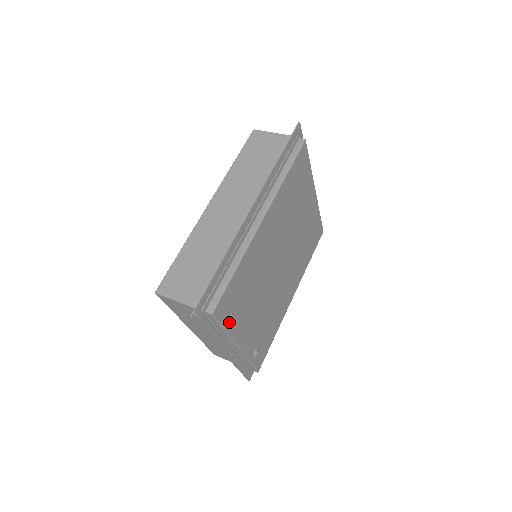
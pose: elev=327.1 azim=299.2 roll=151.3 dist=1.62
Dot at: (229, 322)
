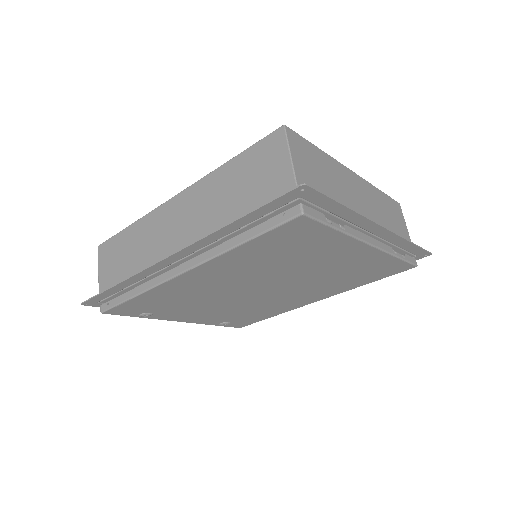
Dot at: (142, 316)
